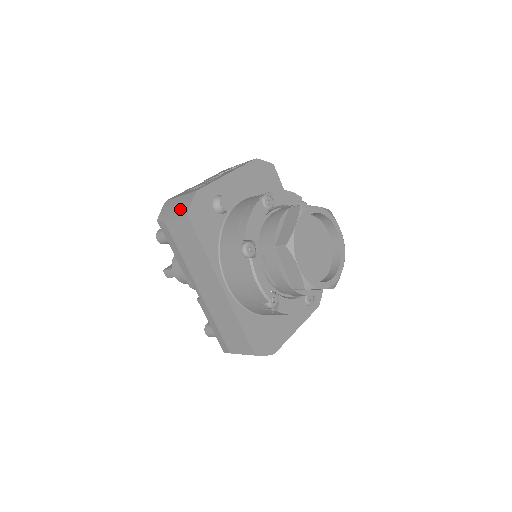
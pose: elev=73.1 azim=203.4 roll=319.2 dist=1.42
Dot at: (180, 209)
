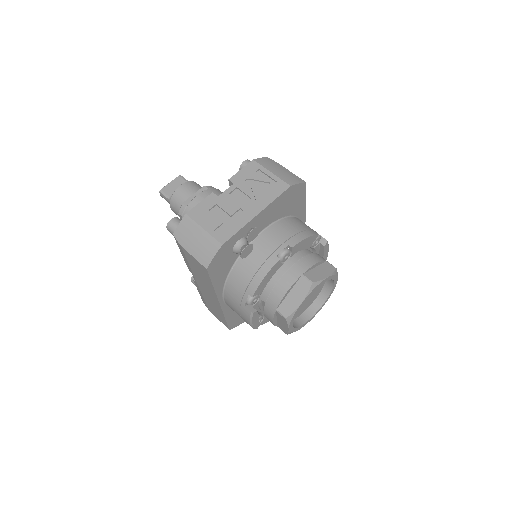
Dot at: (201, 252)
